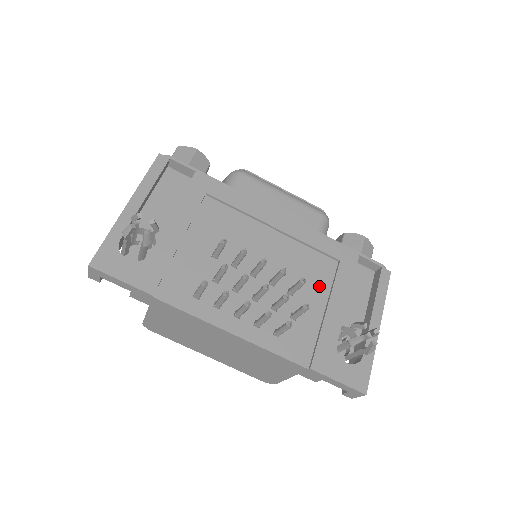
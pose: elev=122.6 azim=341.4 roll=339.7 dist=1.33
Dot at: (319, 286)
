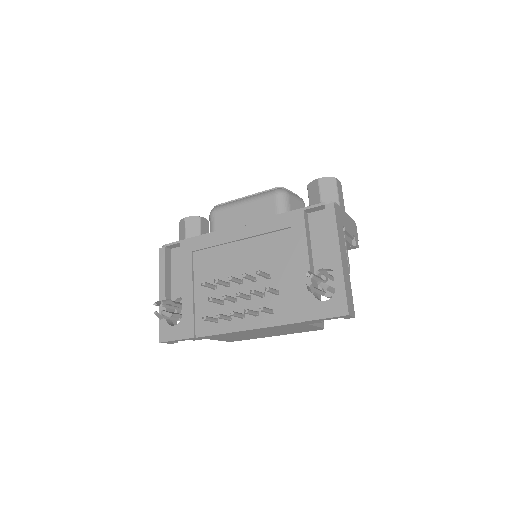
Dot at: (285, 257)
